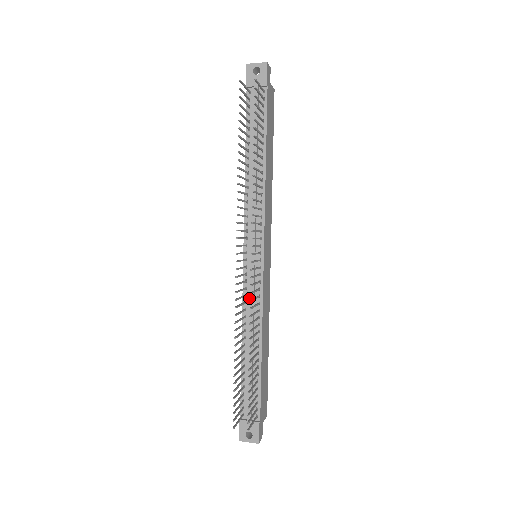
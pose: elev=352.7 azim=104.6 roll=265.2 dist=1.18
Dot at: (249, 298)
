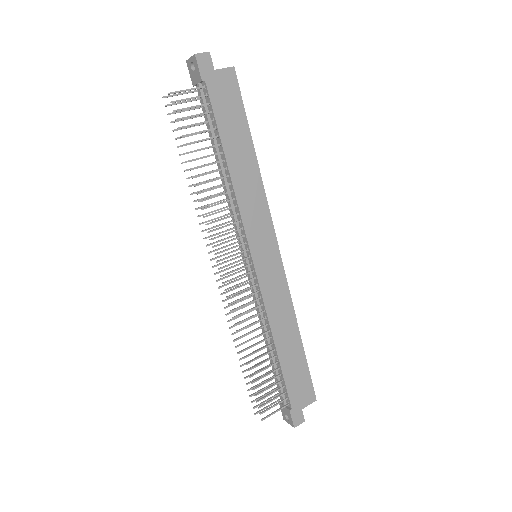
Dot at: (256, 298)
